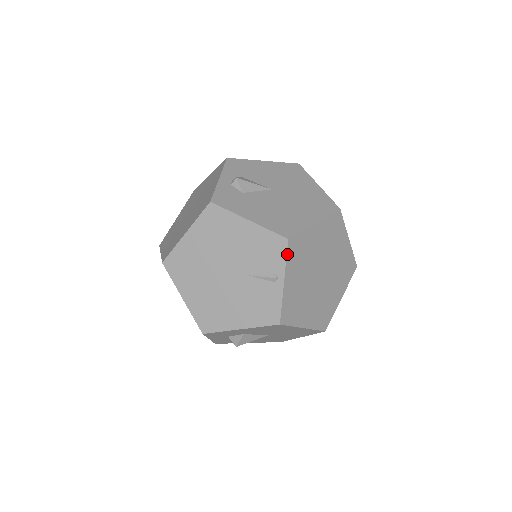
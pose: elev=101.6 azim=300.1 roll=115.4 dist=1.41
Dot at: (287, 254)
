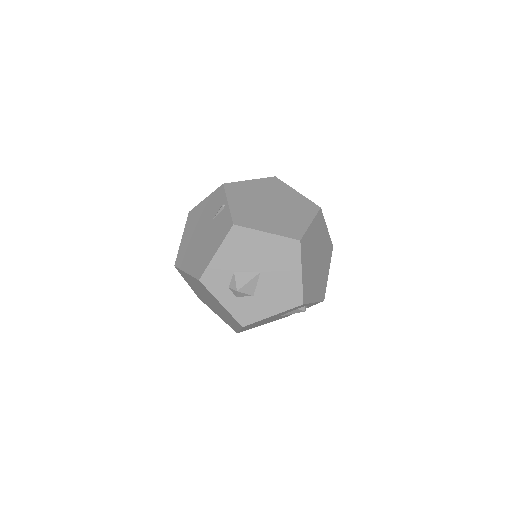
Dot at: (225, 190)
